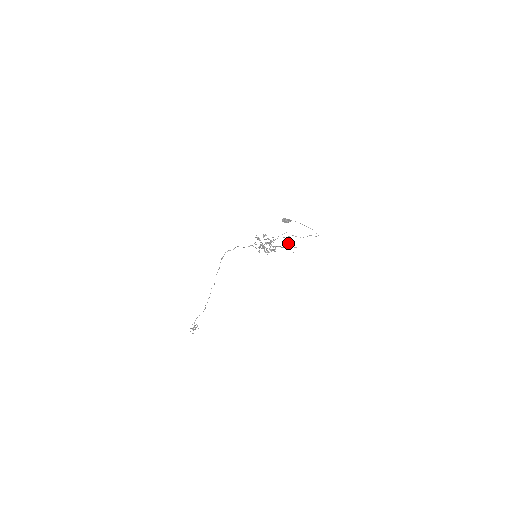
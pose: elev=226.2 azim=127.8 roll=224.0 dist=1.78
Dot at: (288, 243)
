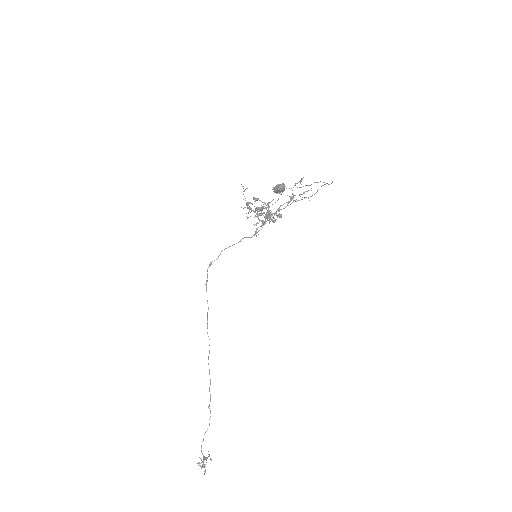
Dot at: (295, 183)
